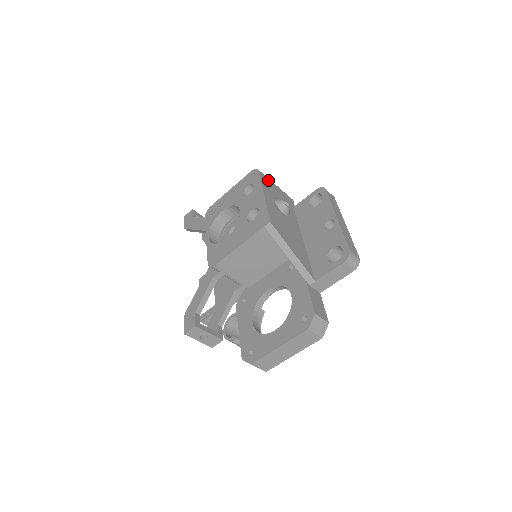
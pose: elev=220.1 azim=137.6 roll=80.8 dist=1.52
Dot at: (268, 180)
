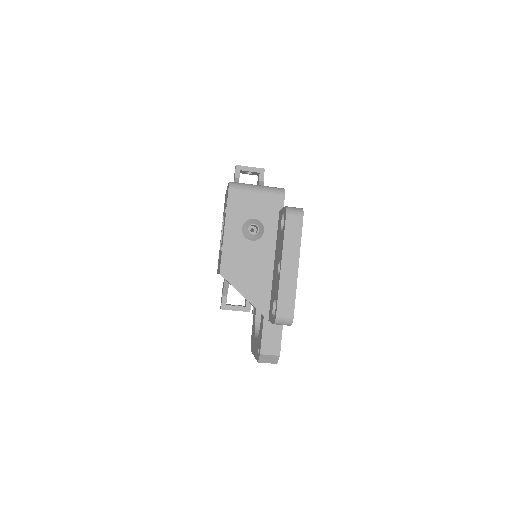
Dot at: (242, 194)
